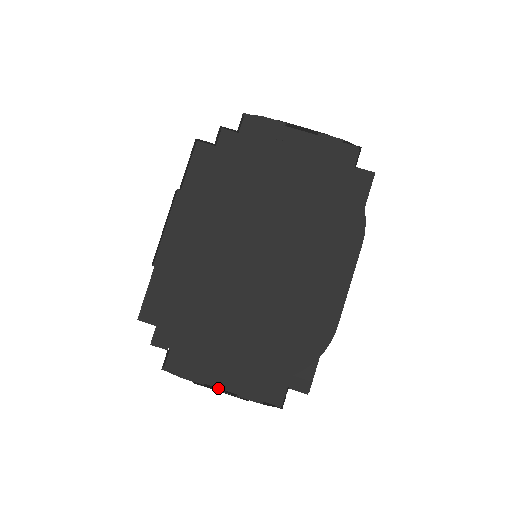
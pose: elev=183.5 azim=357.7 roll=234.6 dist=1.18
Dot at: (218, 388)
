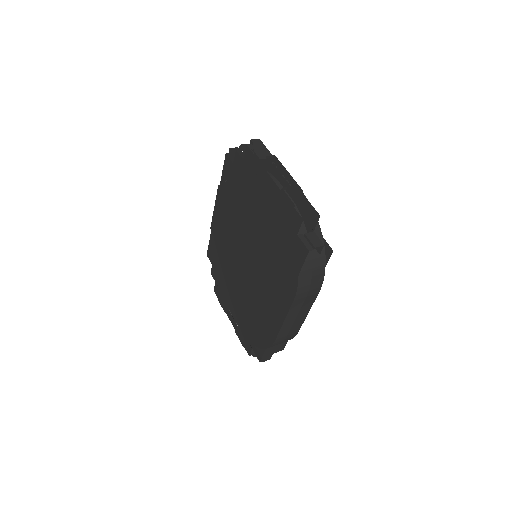
Dot at: occluded
